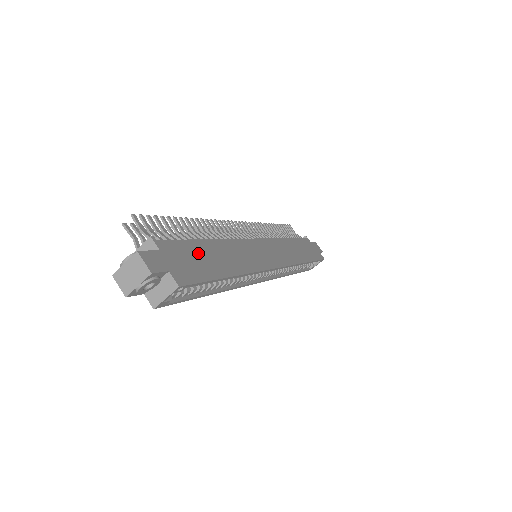
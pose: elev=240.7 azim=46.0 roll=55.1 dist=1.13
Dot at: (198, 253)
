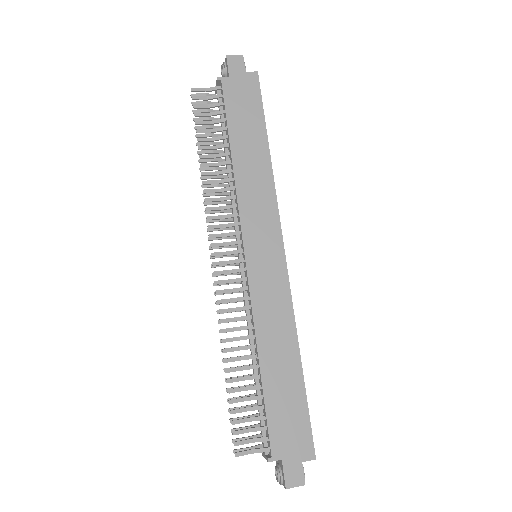
Dot at: (279, 404)
